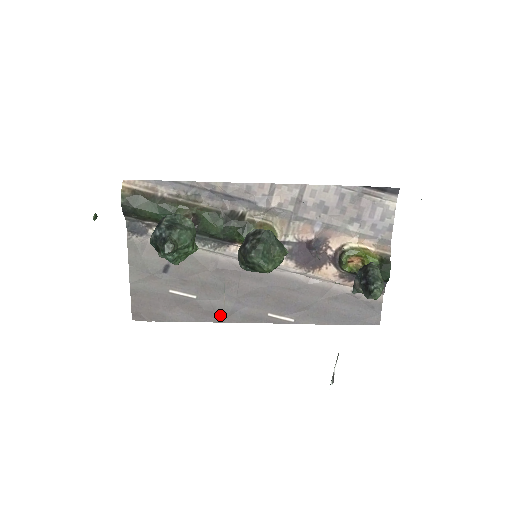
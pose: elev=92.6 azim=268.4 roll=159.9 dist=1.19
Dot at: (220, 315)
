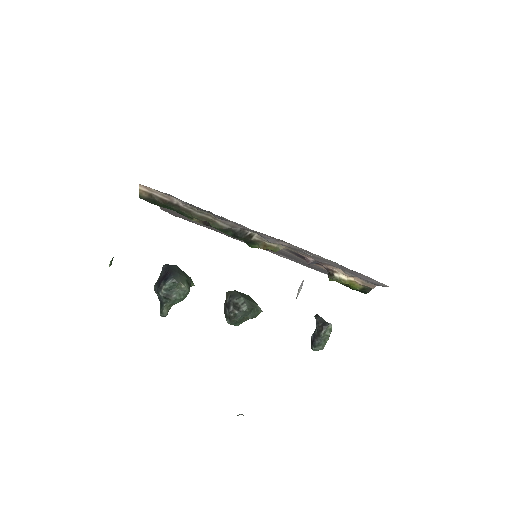
Dot at: (231, 236)
